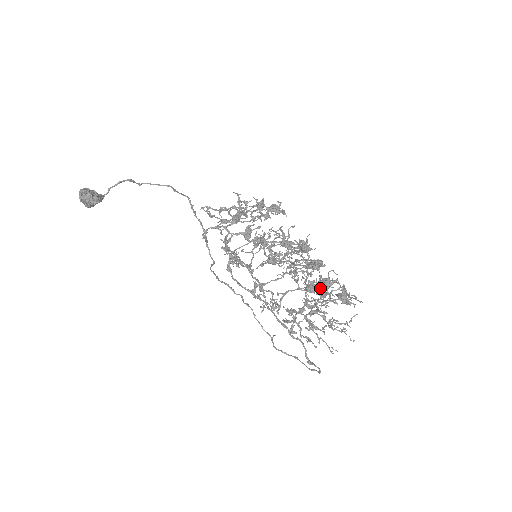
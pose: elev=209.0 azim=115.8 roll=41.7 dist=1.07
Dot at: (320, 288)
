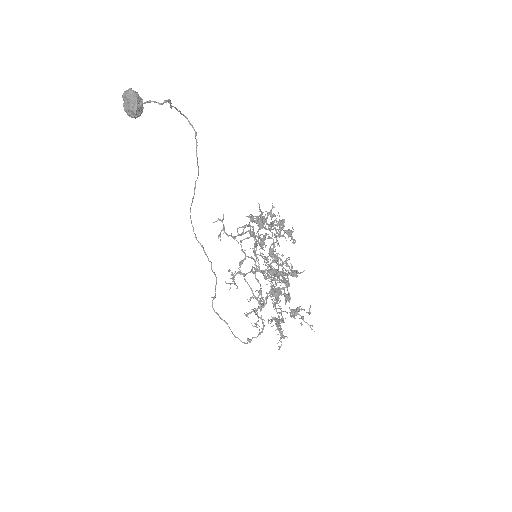
Dot at: occluded
